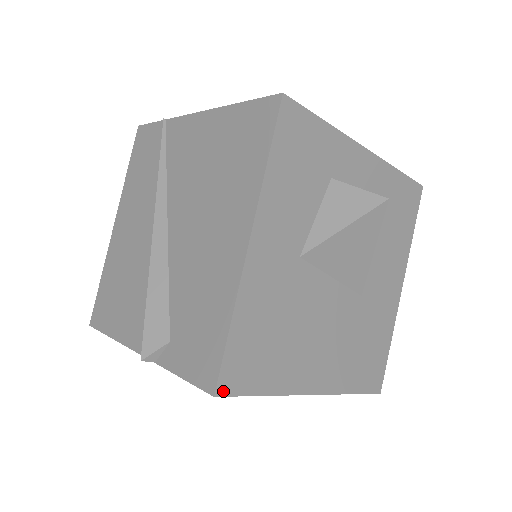
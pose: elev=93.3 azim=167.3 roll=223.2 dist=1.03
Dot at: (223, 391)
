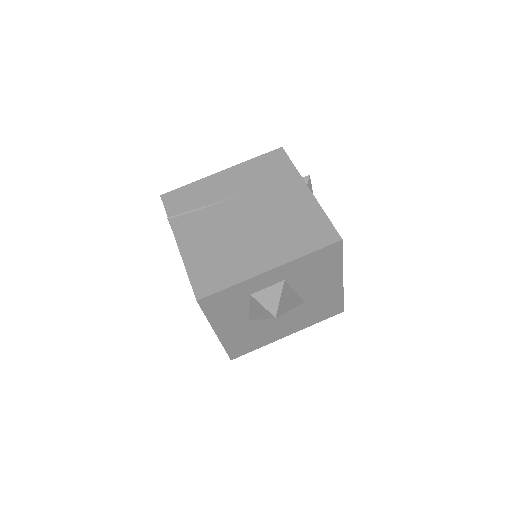
Dot at: (234, 358)
